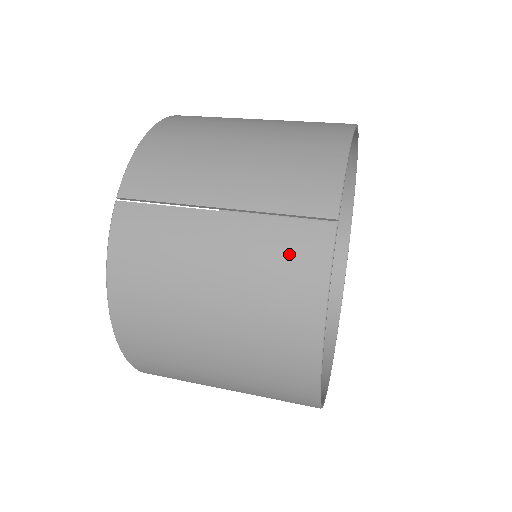
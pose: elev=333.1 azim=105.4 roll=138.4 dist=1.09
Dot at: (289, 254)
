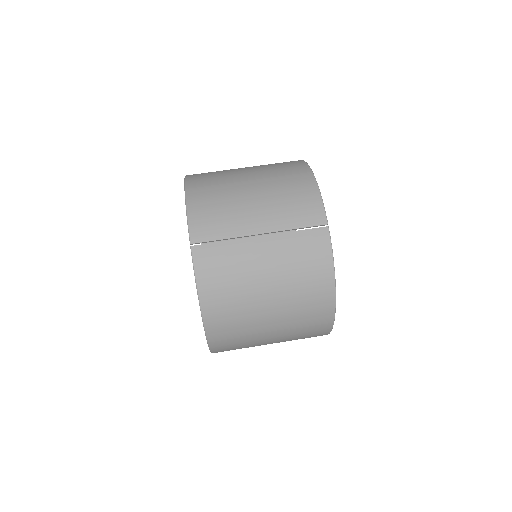
Dot at: (308, 250)
